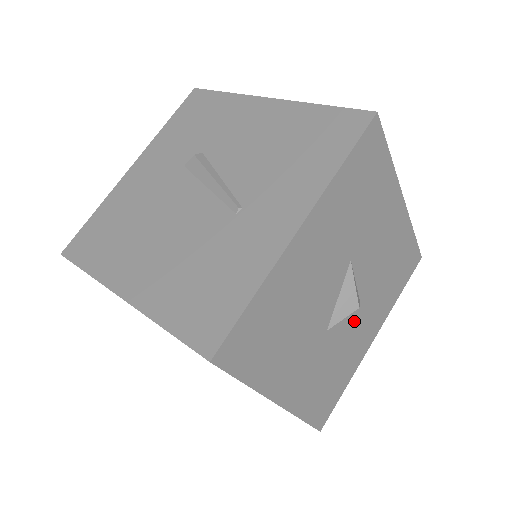
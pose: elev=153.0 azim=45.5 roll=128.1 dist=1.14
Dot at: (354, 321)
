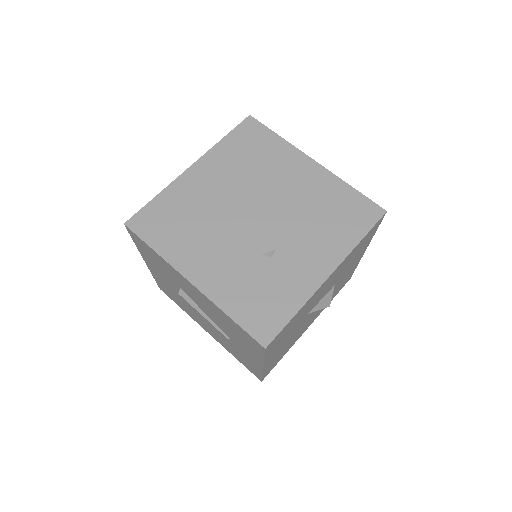
Dot at: (337, 284)
